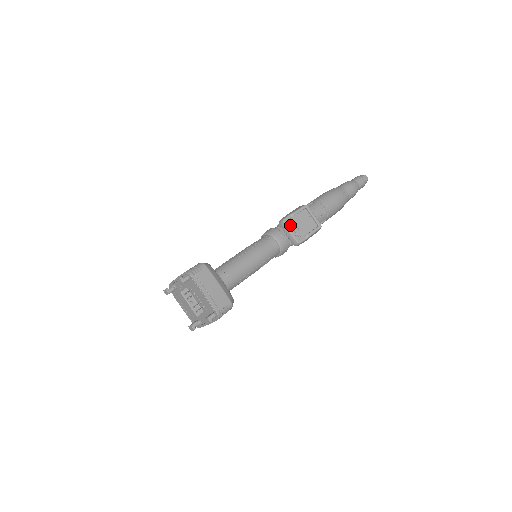
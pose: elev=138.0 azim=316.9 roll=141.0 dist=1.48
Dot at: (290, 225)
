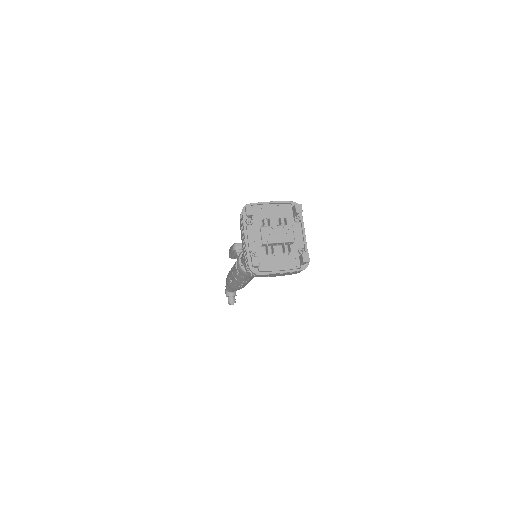
Dot at: occluded
